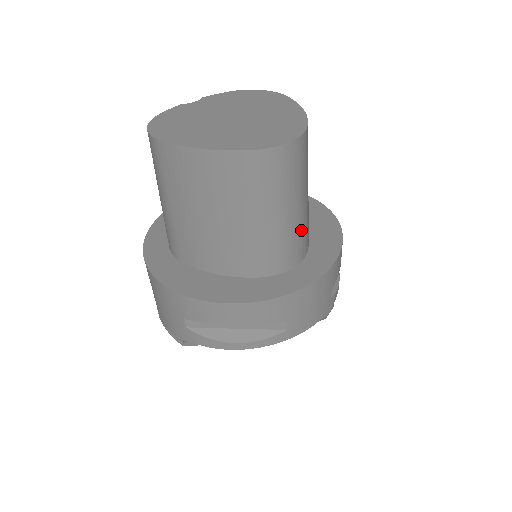
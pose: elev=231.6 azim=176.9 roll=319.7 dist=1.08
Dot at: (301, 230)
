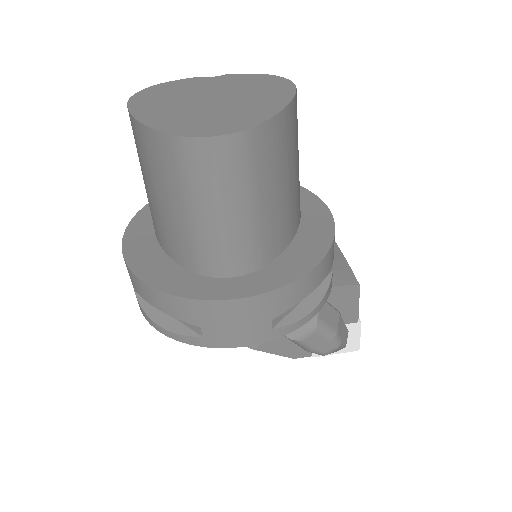
Dot at: (242, 240)
